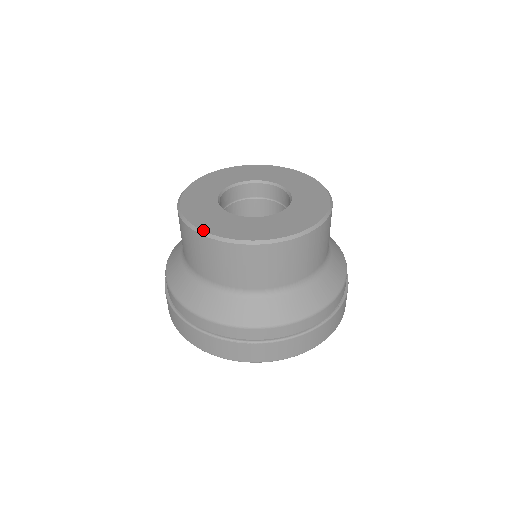
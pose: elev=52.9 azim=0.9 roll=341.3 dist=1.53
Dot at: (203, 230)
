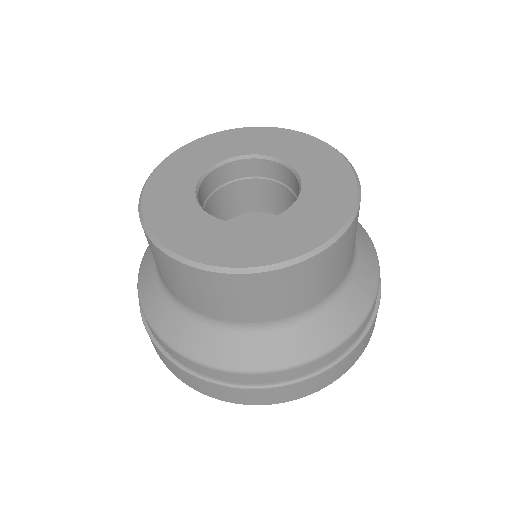
Dot at: (176, 252)
